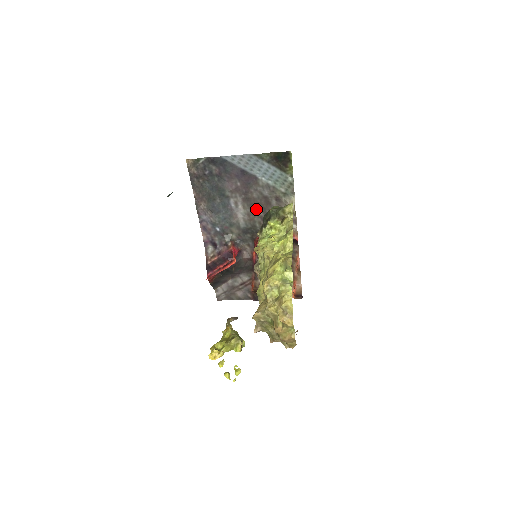
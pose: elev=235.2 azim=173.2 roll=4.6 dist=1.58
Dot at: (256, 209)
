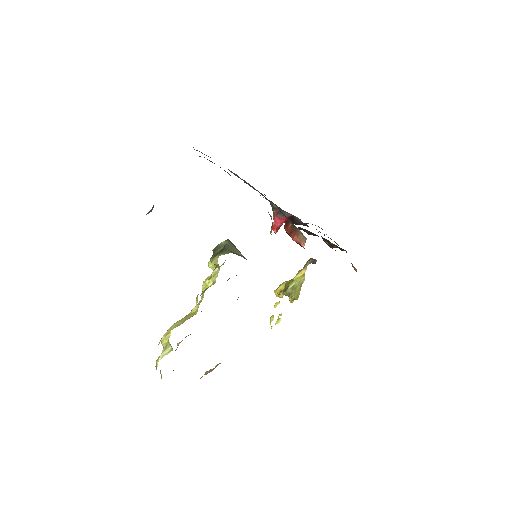
Dot at: occluded
